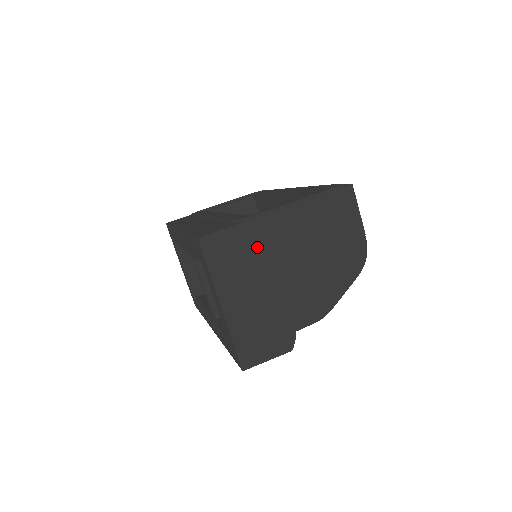
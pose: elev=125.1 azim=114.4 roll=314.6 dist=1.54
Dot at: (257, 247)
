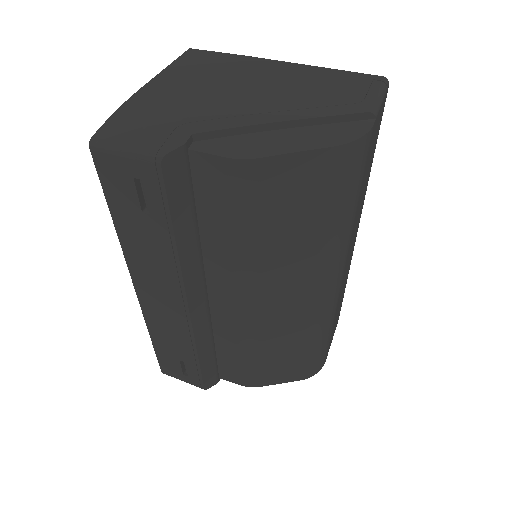
Dot at: (231, 69)
